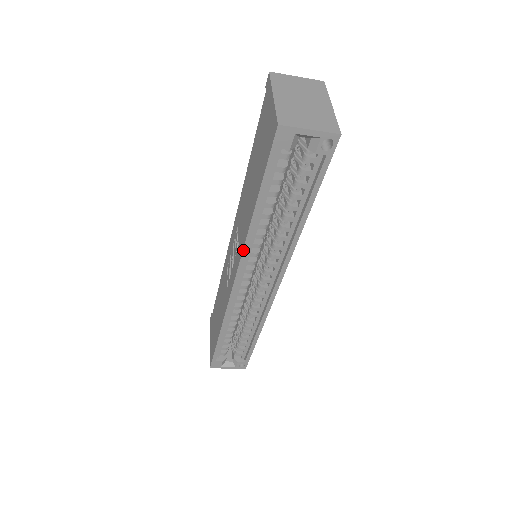
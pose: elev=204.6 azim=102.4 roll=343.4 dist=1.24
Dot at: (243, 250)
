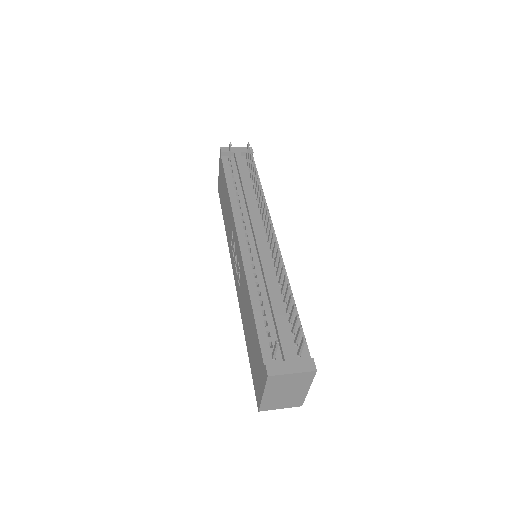
Dot at: (240, 308)
